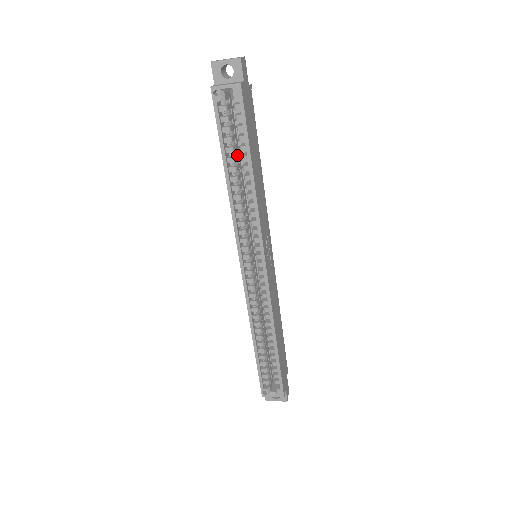
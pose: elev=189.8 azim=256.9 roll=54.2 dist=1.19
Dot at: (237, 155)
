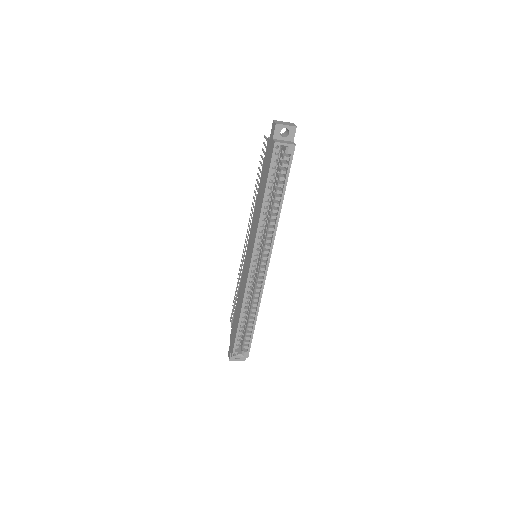
Dot at: (271, 187)
